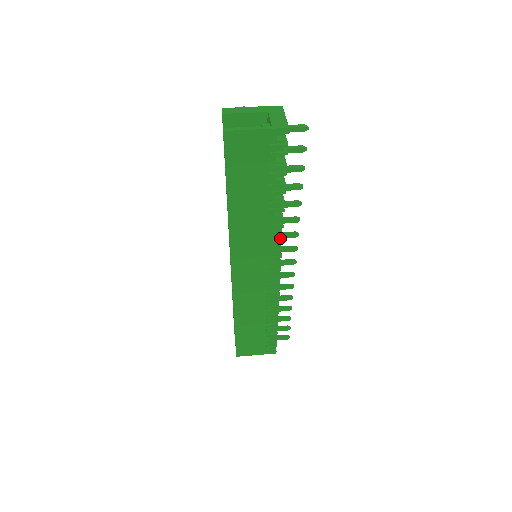
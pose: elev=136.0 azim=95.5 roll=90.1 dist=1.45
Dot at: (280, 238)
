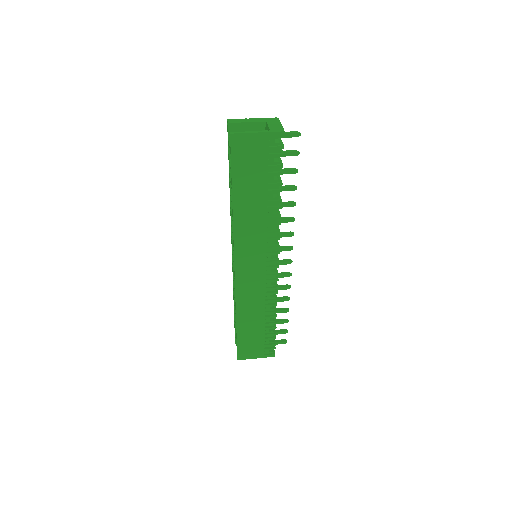
Dot at: (278, 235)
